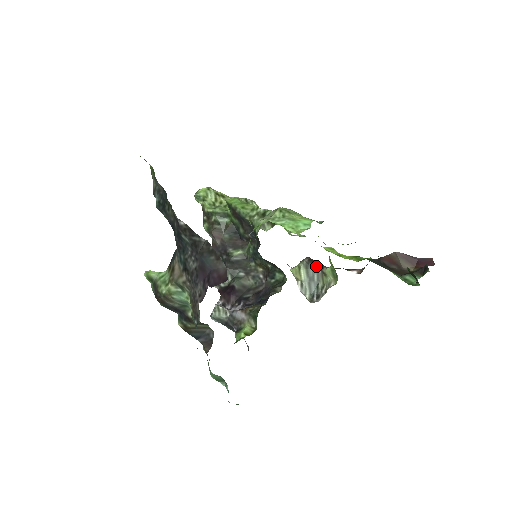
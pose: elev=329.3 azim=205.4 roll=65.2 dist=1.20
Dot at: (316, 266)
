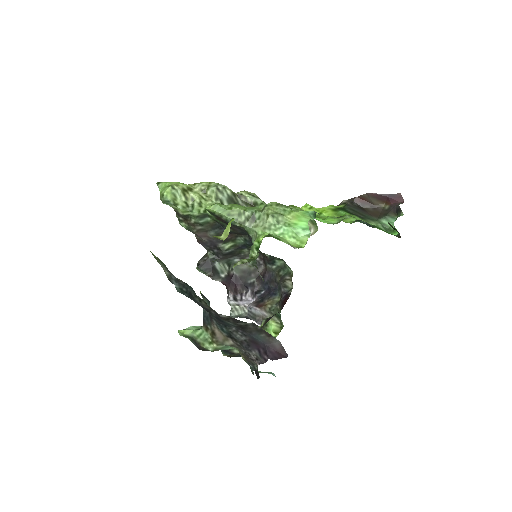
Dot at: occluded
